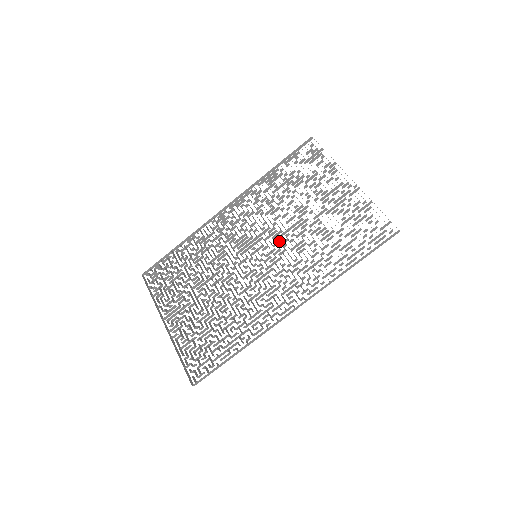
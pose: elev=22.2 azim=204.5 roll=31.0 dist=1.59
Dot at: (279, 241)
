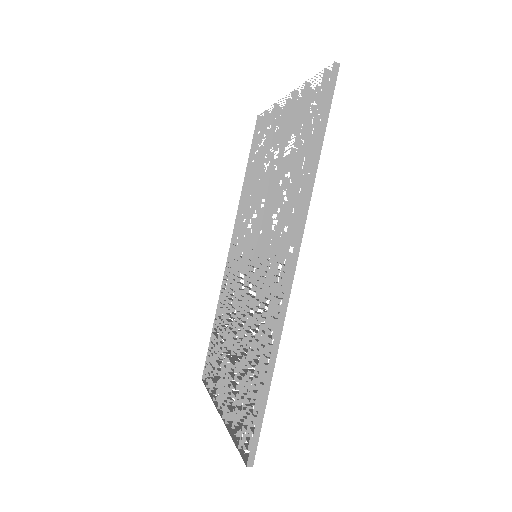
Dot at: (265, 219)
